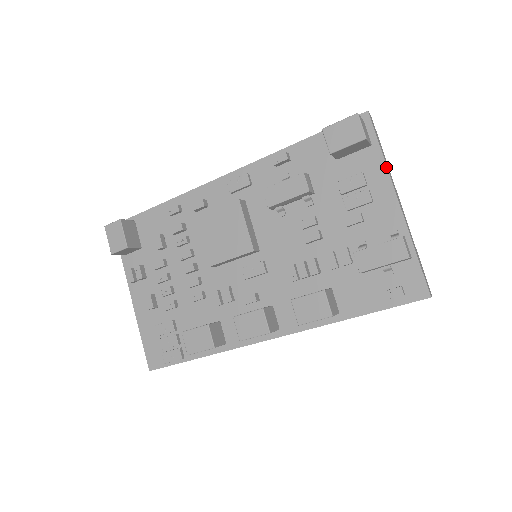
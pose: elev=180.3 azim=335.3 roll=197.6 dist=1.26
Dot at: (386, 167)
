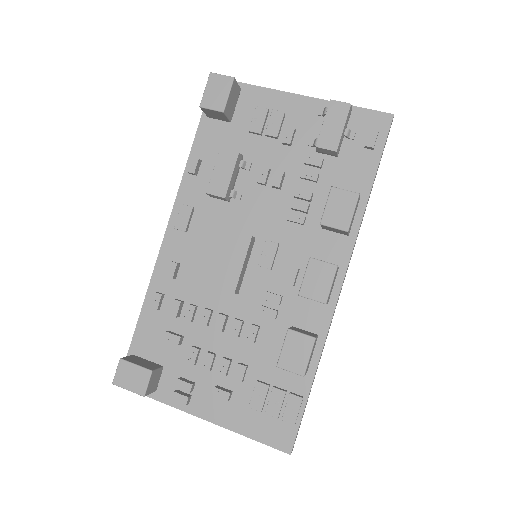
Dot at: (266, 88)
